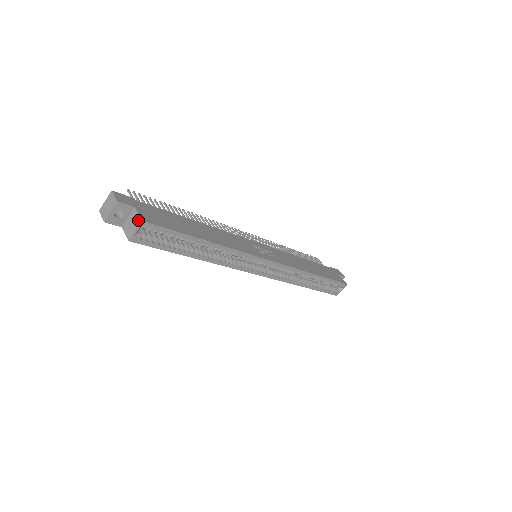
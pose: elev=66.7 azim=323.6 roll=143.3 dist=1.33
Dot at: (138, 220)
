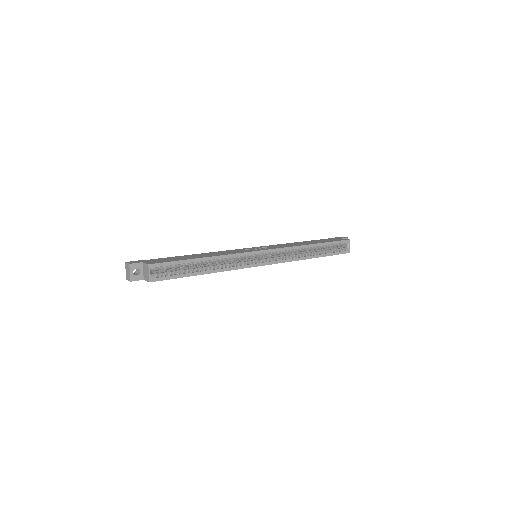
Dot at: (147, 266)
